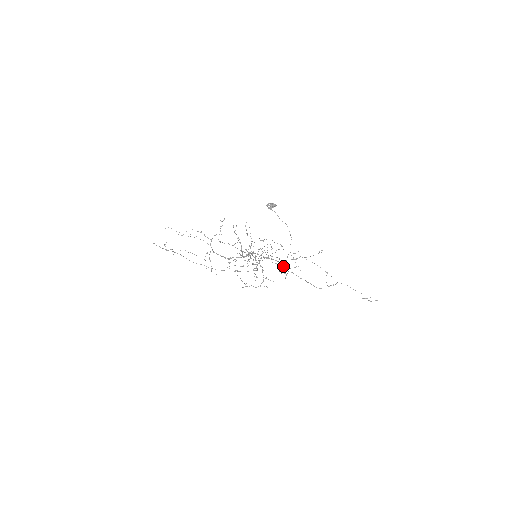
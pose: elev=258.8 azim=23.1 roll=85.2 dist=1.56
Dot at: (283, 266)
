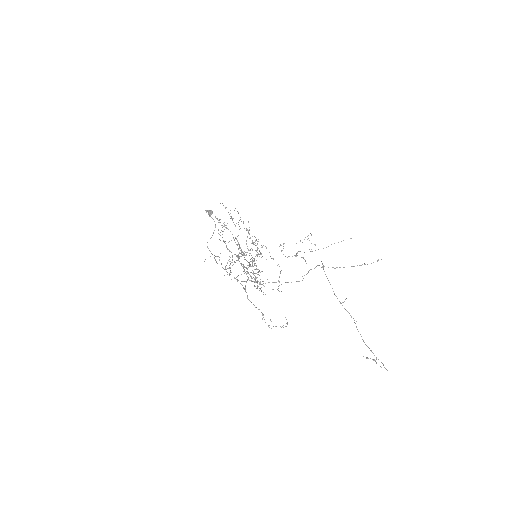
Dot at: occluded
